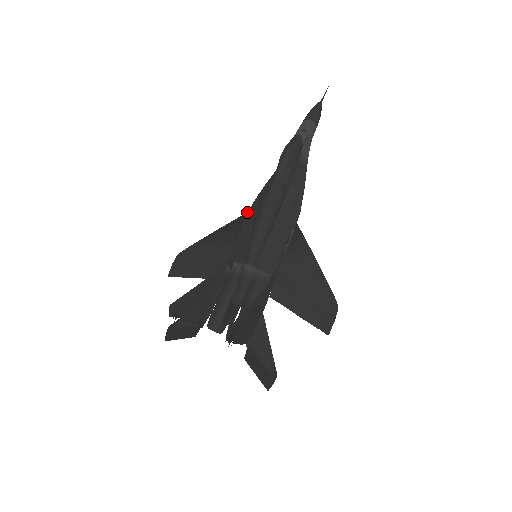
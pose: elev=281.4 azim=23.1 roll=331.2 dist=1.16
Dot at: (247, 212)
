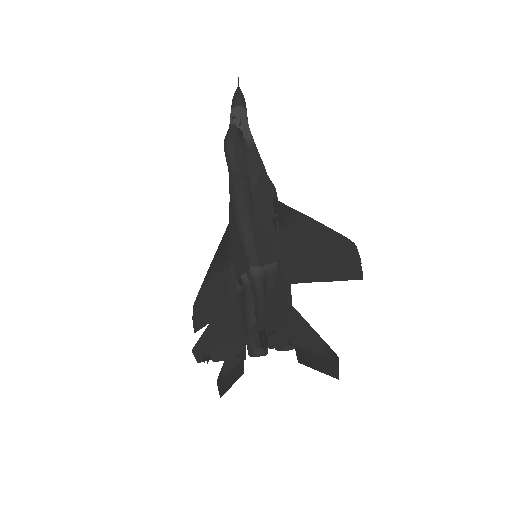
Dot at: (228, 224)
